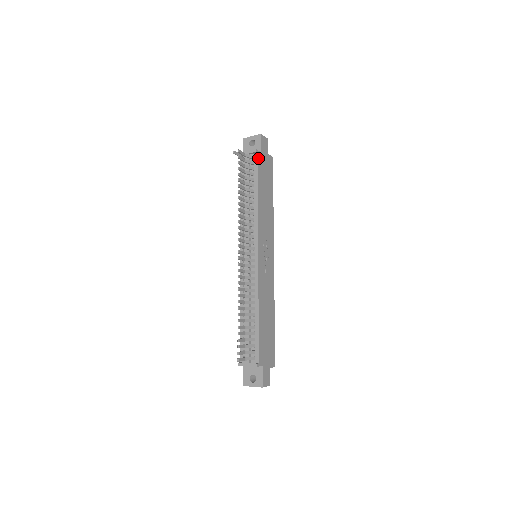
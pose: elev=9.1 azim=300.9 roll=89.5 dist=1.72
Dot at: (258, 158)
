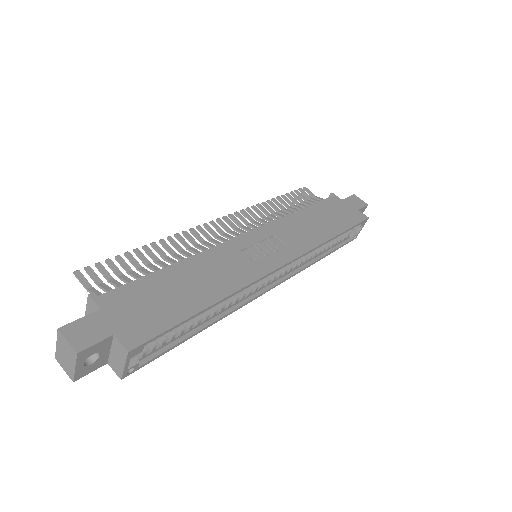
Dot at: (331, 198)
